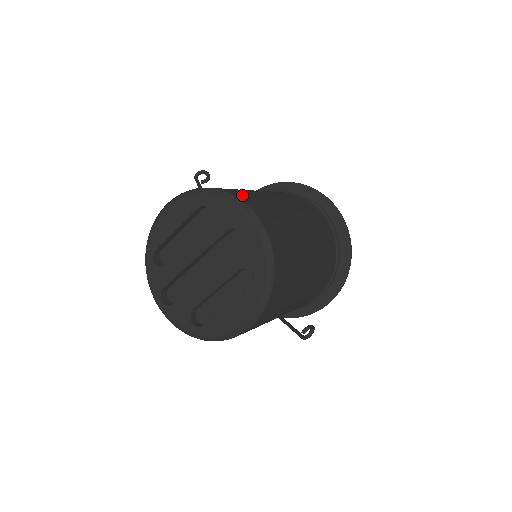
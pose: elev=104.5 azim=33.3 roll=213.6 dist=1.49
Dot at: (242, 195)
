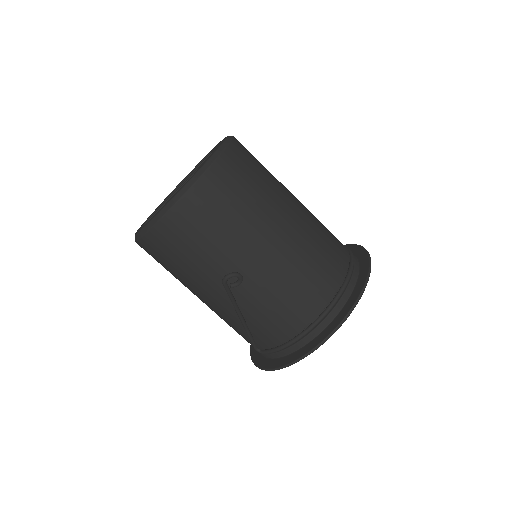
Dot at: occluded
